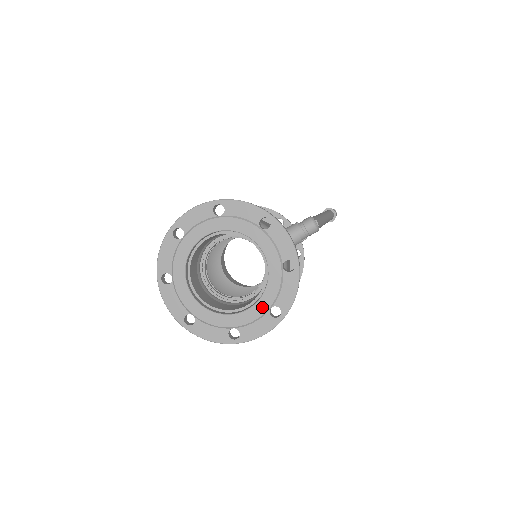
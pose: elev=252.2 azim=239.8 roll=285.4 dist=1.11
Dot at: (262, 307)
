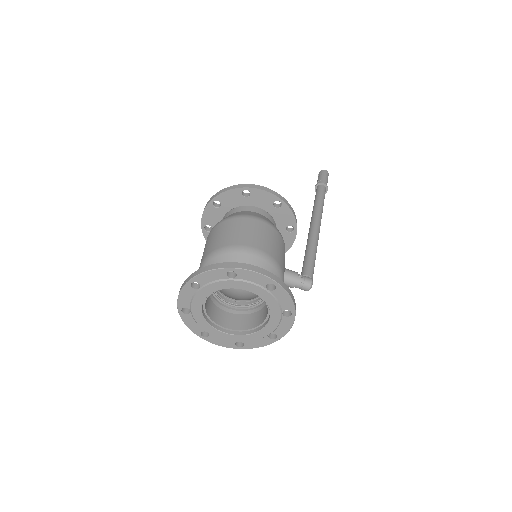
Dot at: (236, 339)
